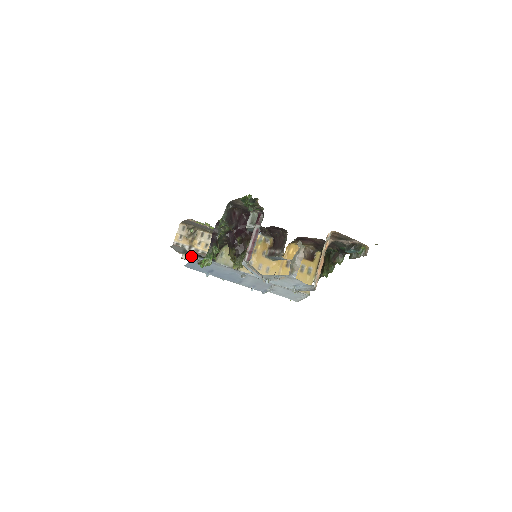
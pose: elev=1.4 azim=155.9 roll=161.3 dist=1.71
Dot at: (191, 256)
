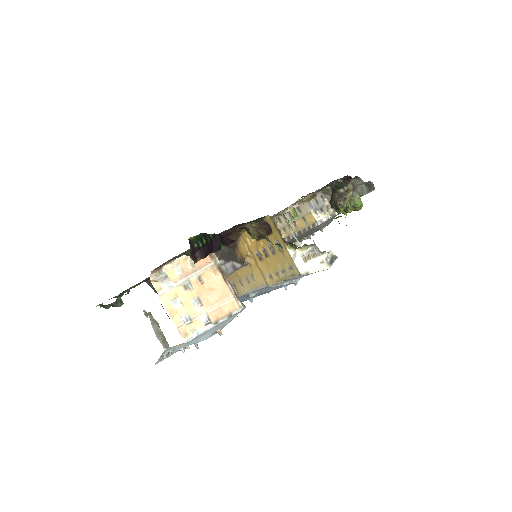
Dot at: (299, 239)
